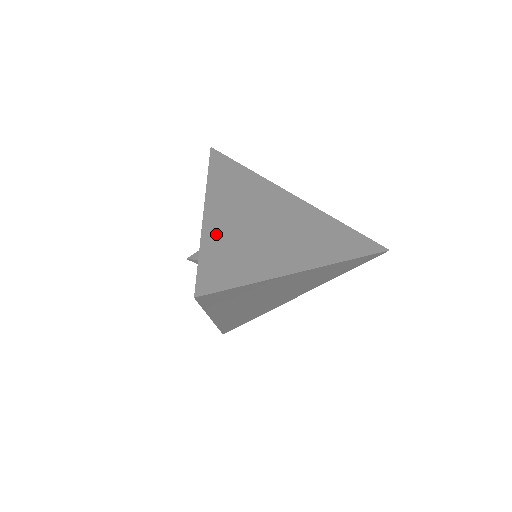
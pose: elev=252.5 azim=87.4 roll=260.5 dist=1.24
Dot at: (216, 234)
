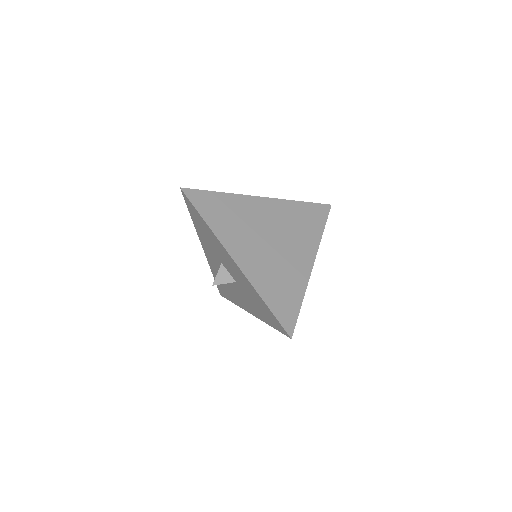
Dot at: occluded
